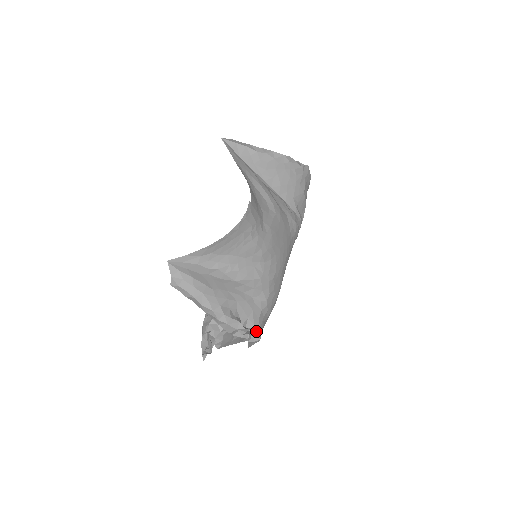
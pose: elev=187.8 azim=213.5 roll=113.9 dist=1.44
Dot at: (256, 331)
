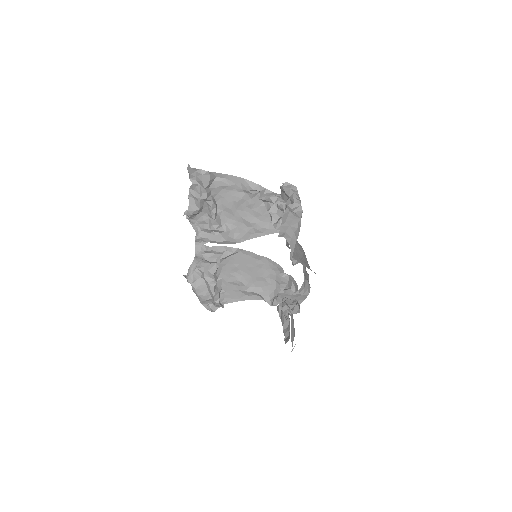
Dot at: occluded
